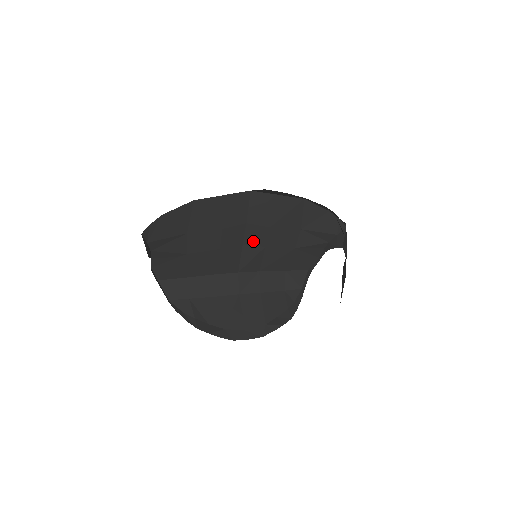
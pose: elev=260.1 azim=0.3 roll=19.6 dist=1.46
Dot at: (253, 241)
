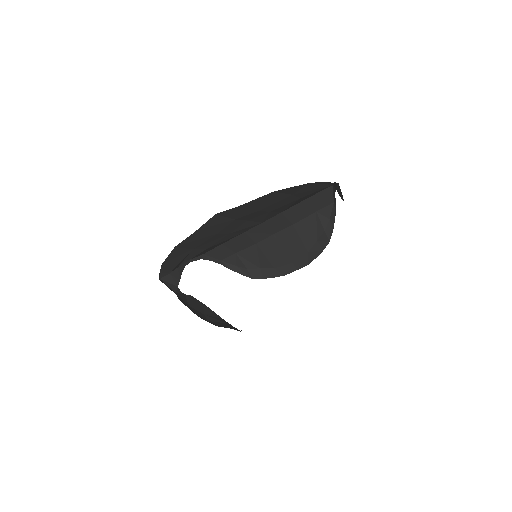
Dot at: (254, 216)
